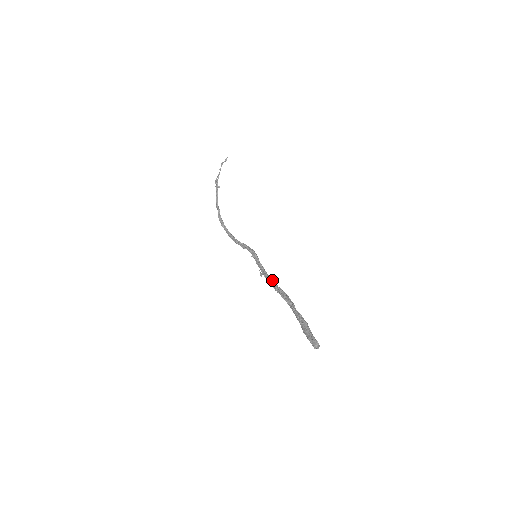
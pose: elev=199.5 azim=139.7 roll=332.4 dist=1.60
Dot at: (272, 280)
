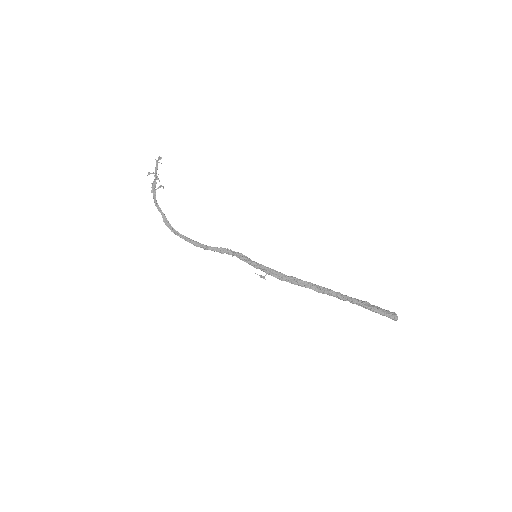
Dot at: (292, 276)
